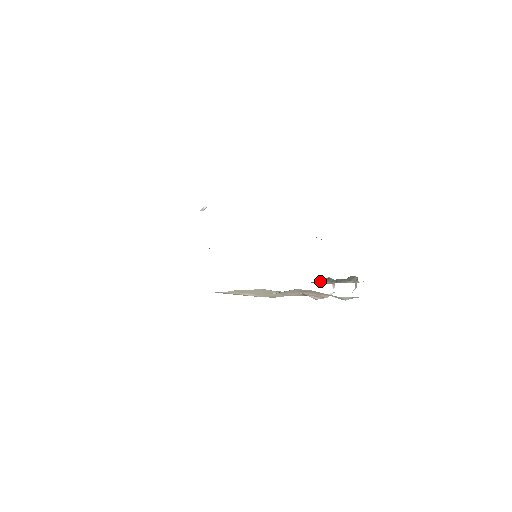
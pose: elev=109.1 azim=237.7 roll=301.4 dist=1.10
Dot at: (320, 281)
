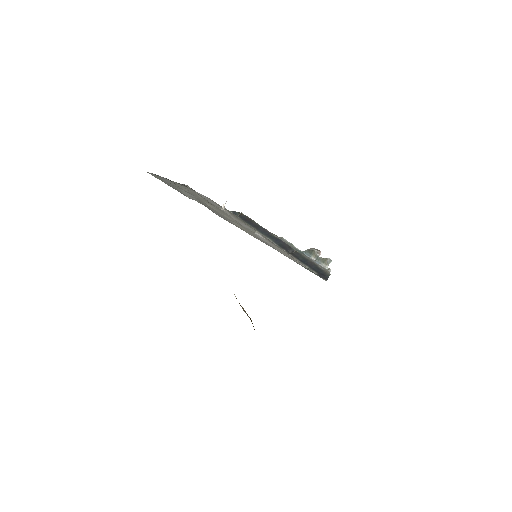
Dot at: (309, 253)
